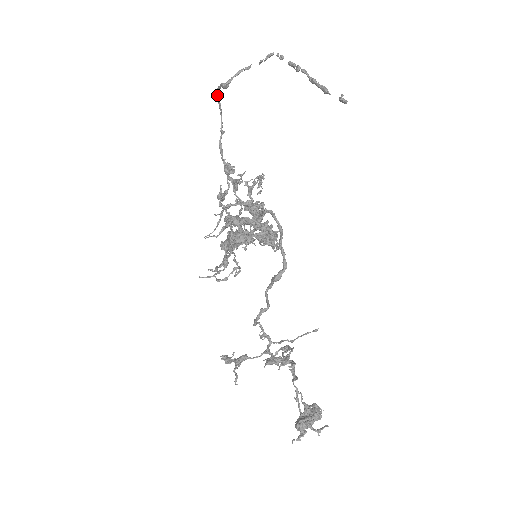
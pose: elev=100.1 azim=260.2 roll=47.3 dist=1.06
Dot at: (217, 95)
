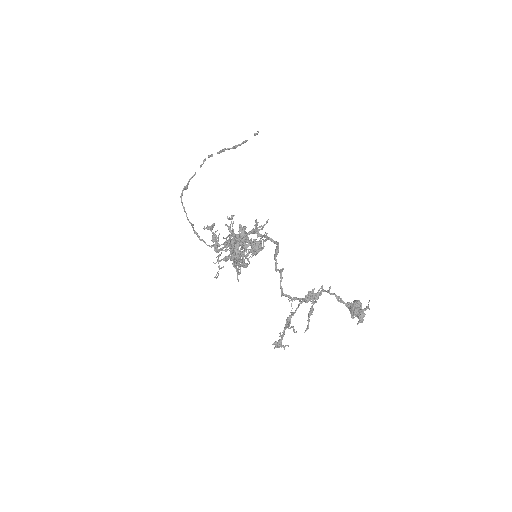
Dot at: occluded
